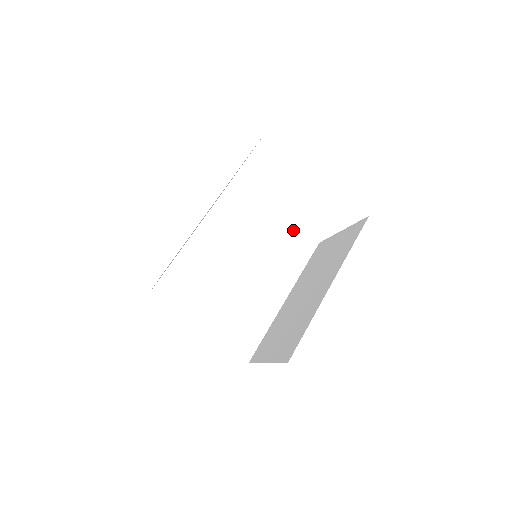
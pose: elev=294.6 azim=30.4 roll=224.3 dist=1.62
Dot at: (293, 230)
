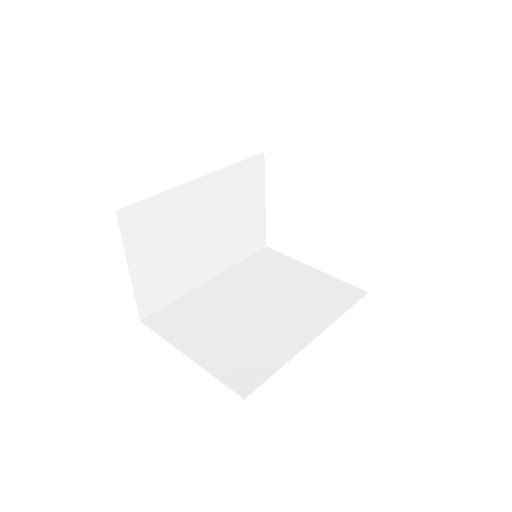
Dot at: (332, 281)
